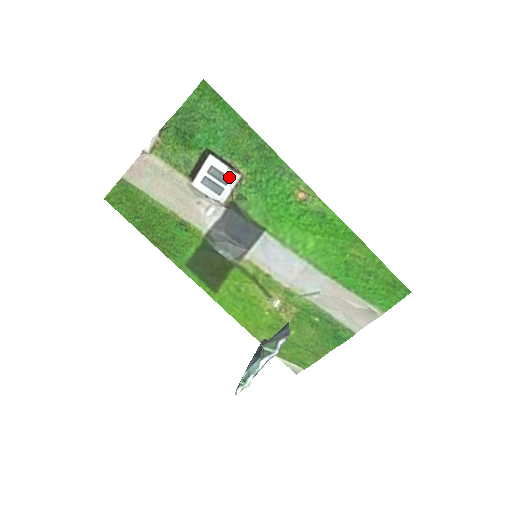
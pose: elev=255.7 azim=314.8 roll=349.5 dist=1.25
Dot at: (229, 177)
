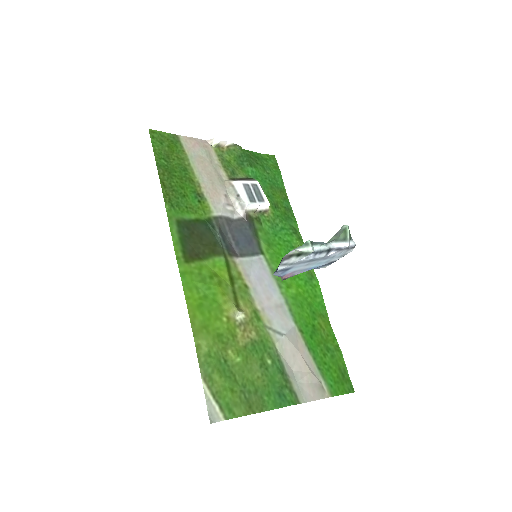
Dot at: (264, 200)
